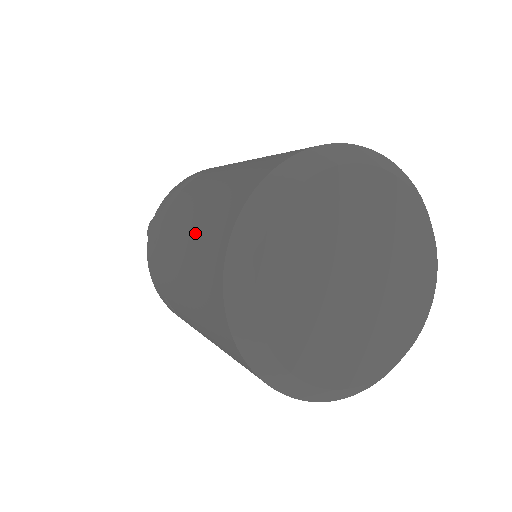
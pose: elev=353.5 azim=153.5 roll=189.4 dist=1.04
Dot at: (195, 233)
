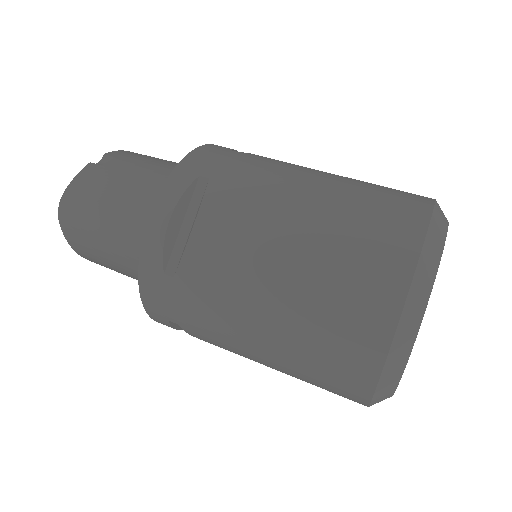
Dot at: (305, 302)
